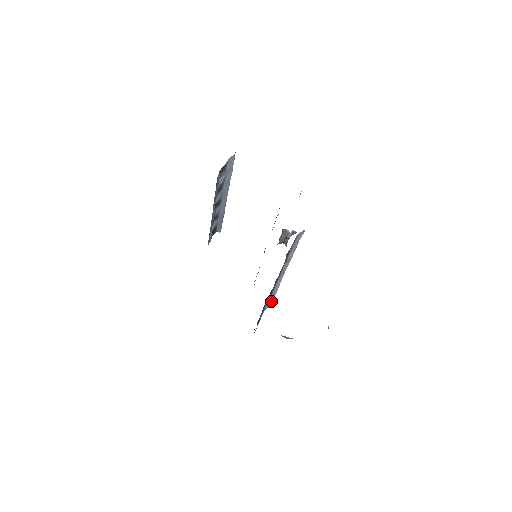
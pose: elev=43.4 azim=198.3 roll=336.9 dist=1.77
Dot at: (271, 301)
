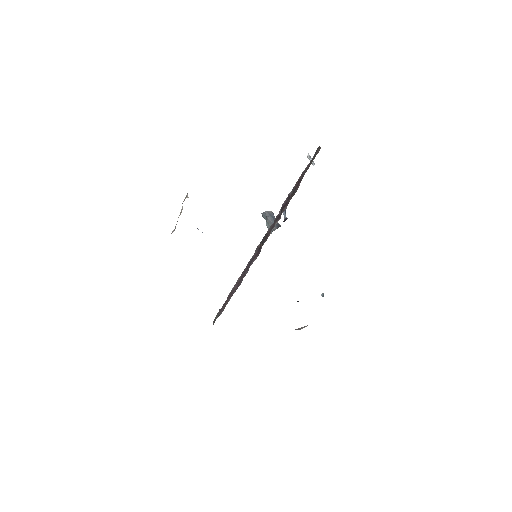
Dot at: occluded
